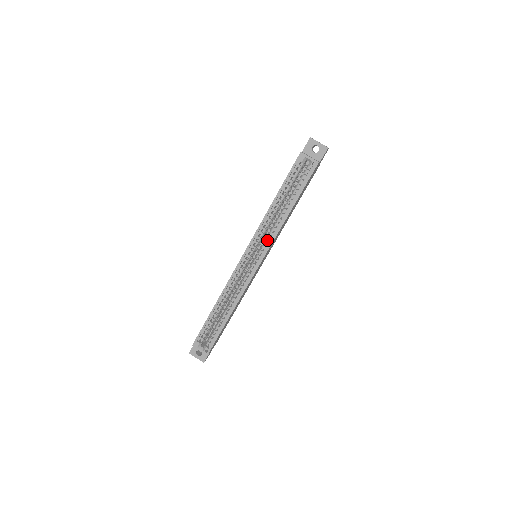
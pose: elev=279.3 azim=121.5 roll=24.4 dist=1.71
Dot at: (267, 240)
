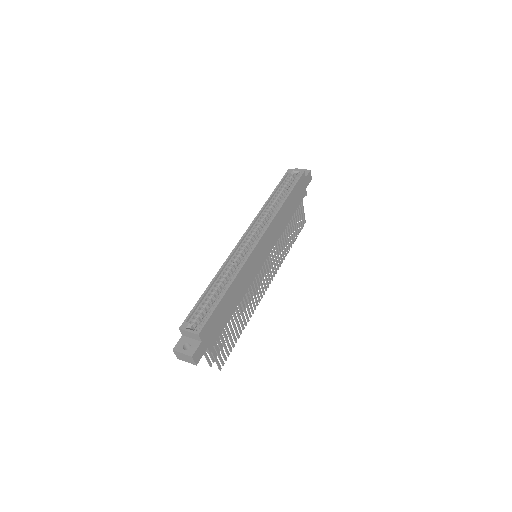
Dot at: (266, 223)
